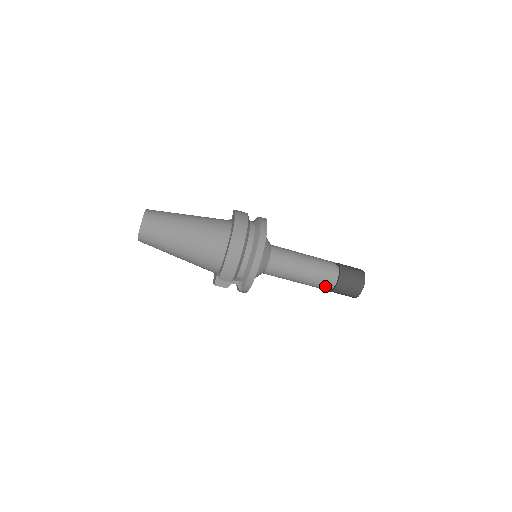
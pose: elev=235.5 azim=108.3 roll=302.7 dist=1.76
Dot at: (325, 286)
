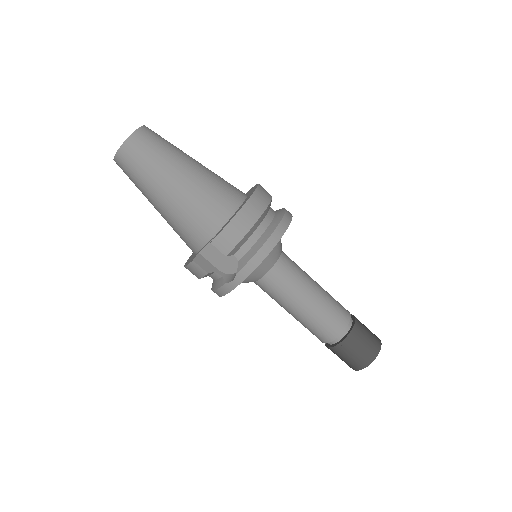
Dot at: (332, 332)
